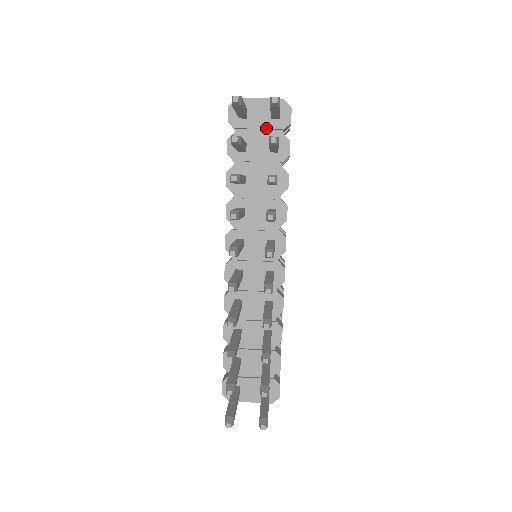
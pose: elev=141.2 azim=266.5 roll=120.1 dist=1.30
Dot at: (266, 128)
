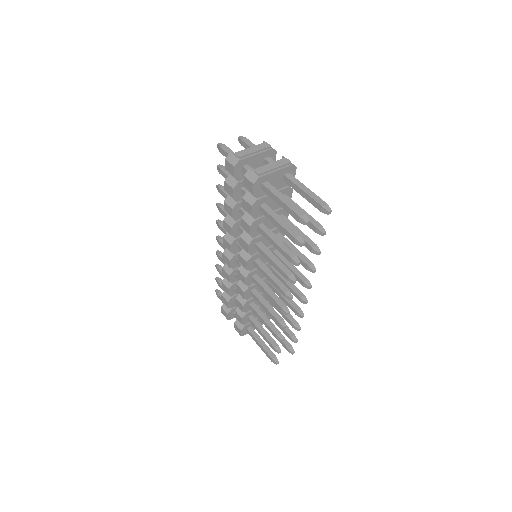
Dot at: (279, 187)
